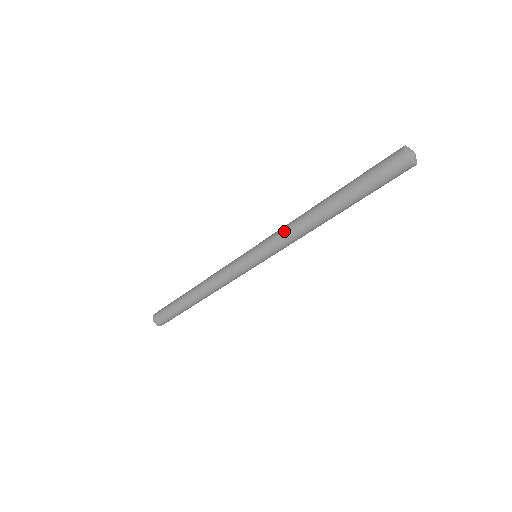
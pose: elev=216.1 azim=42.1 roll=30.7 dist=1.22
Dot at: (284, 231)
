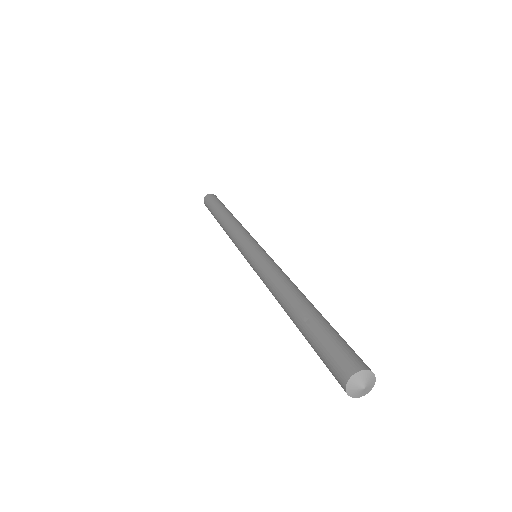
Dot at: occluded
